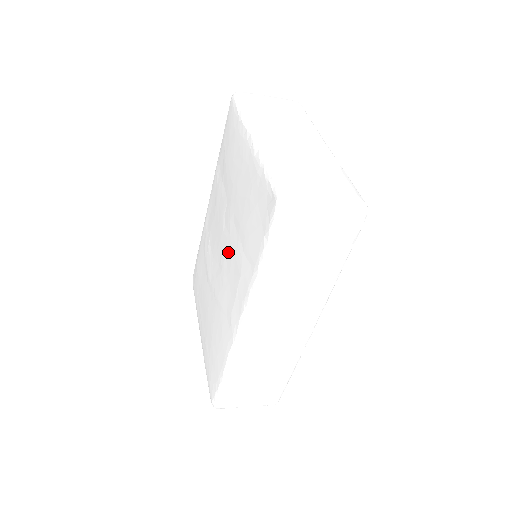
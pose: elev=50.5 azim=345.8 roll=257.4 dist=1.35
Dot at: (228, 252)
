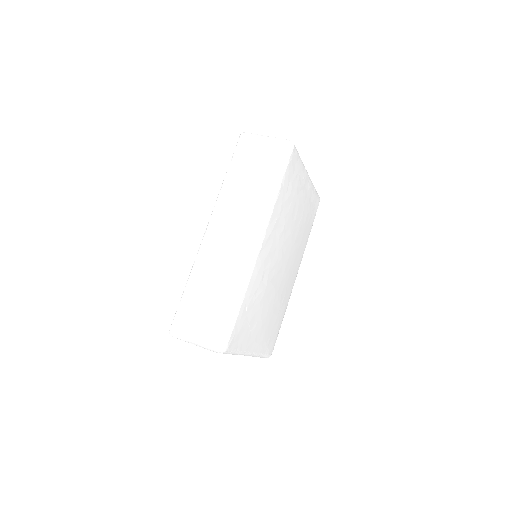
Dot at: occluded
